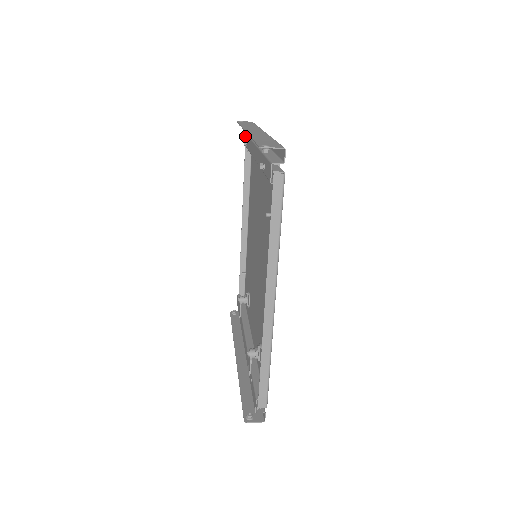
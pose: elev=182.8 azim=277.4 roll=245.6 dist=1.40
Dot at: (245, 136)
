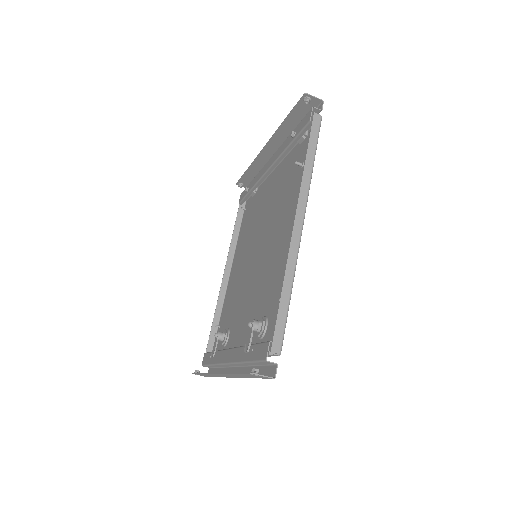
Dot at: (243, 192)
